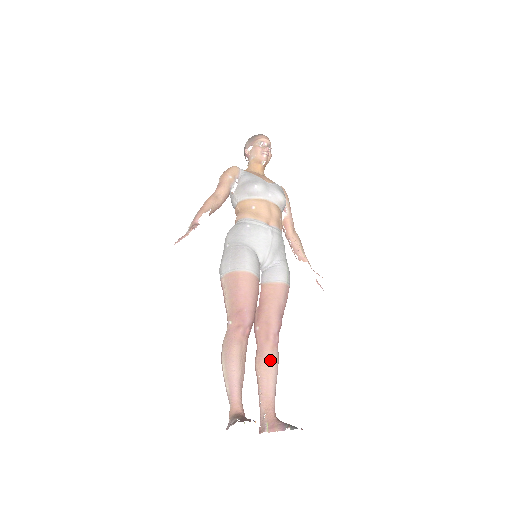
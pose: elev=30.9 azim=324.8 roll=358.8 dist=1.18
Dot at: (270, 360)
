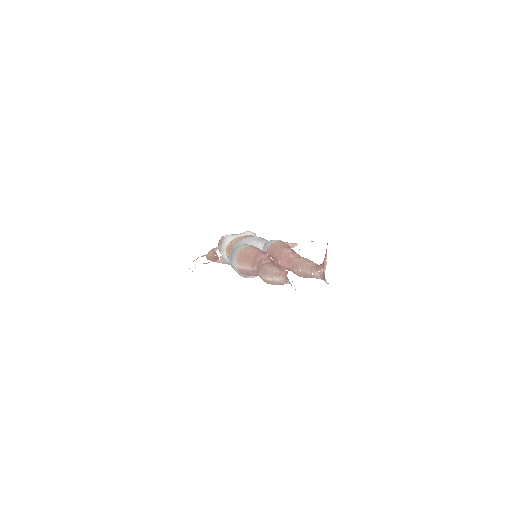
Dot at: (299, 260)
